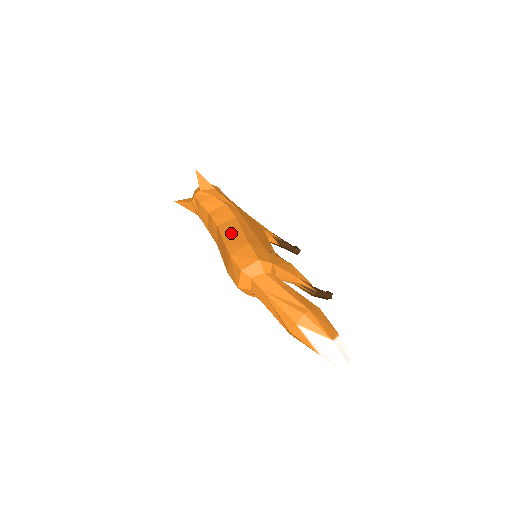
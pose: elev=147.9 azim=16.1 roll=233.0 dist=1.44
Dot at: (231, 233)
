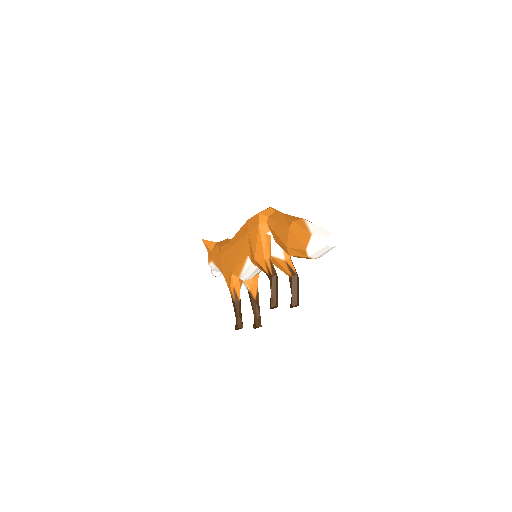
Dot at: occluded
